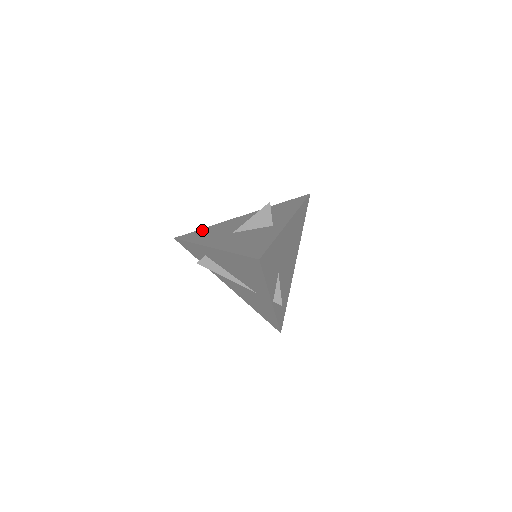
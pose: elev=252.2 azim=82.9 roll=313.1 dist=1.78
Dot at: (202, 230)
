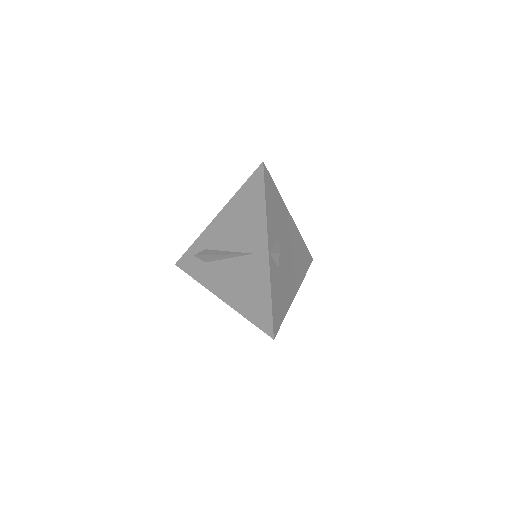
Dot at: occluded
